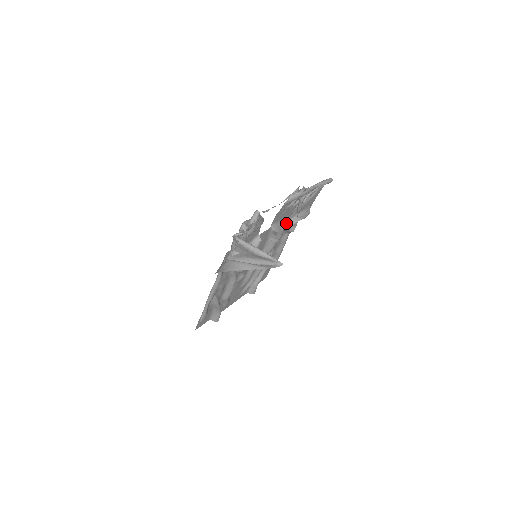
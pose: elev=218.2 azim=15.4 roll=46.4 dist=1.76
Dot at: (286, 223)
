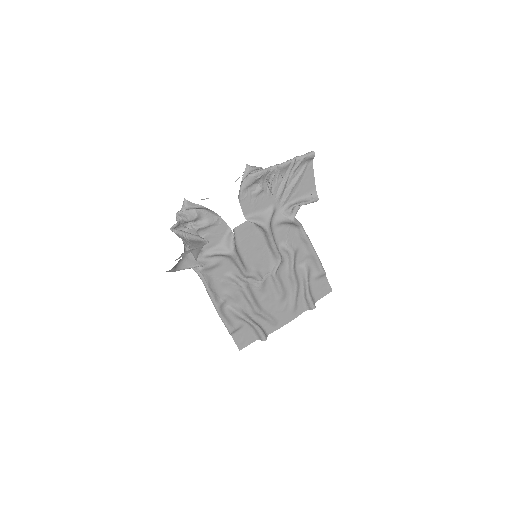
Dot at: (279, 214)
